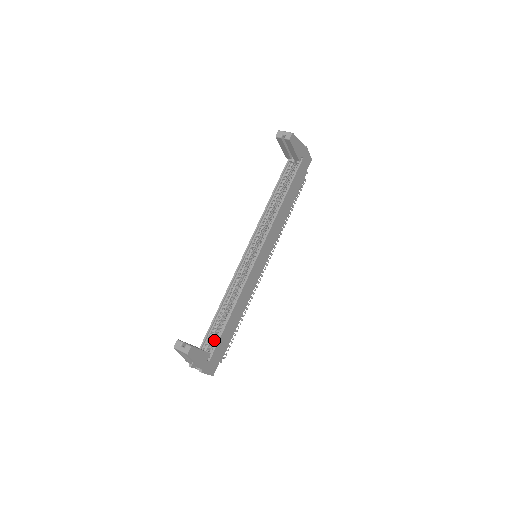
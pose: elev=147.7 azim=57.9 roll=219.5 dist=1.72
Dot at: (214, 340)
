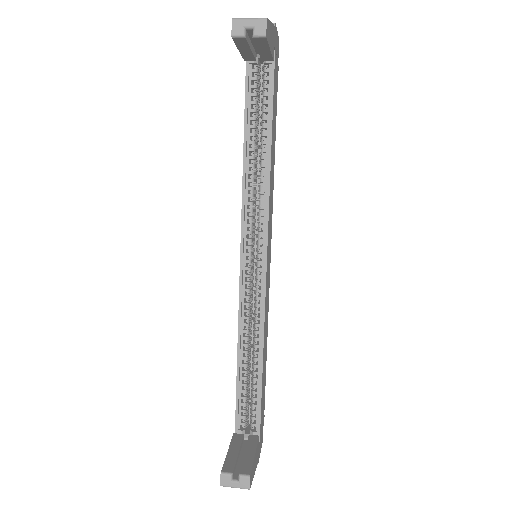
Dot at: (247, 404)
